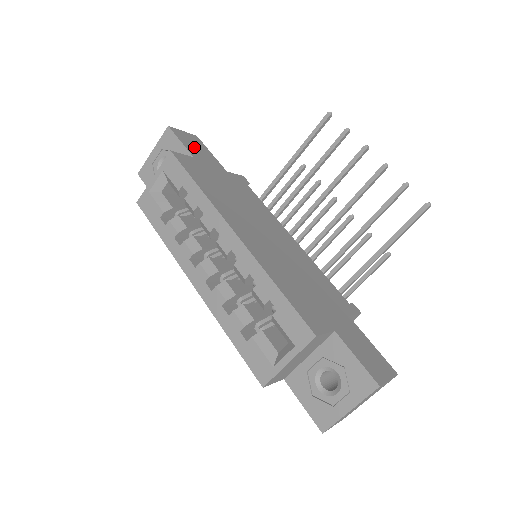
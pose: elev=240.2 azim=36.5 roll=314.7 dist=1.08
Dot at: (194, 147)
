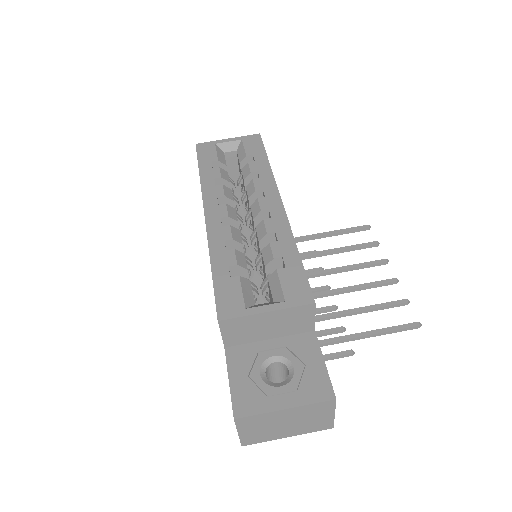
Dot at: occluded
